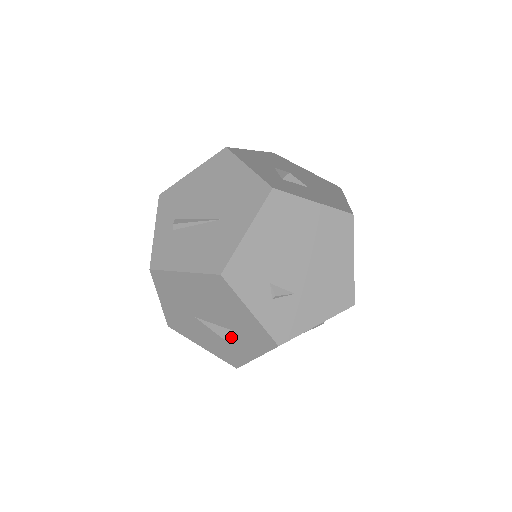
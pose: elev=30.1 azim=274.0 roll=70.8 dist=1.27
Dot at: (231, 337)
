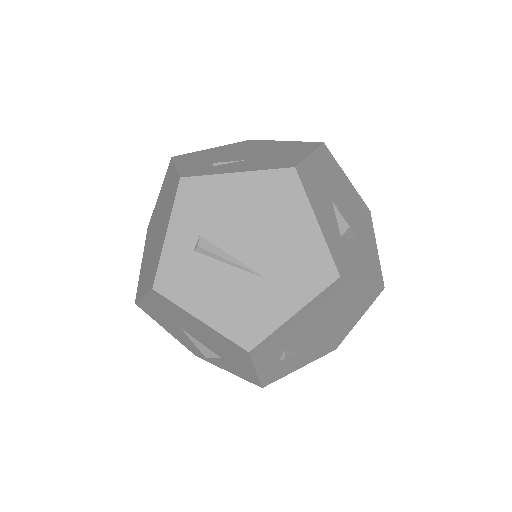
Dot at: (213, 356)
